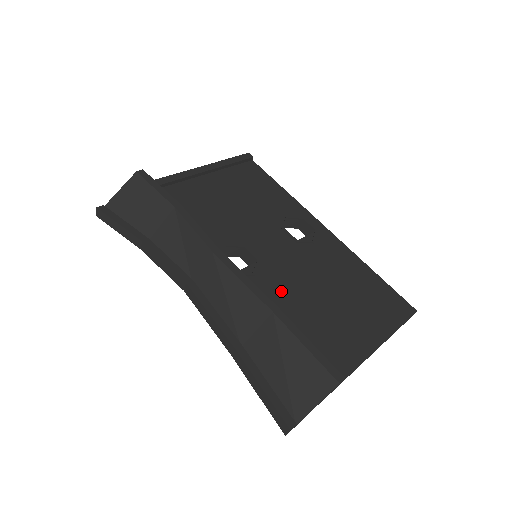
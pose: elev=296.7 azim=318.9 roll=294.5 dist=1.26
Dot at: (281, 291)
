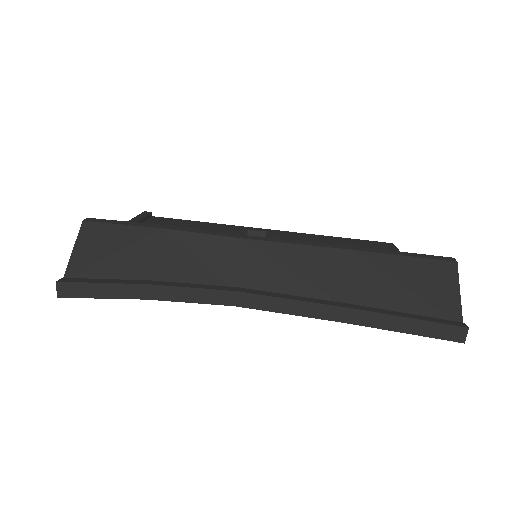
Dot at: occluded
